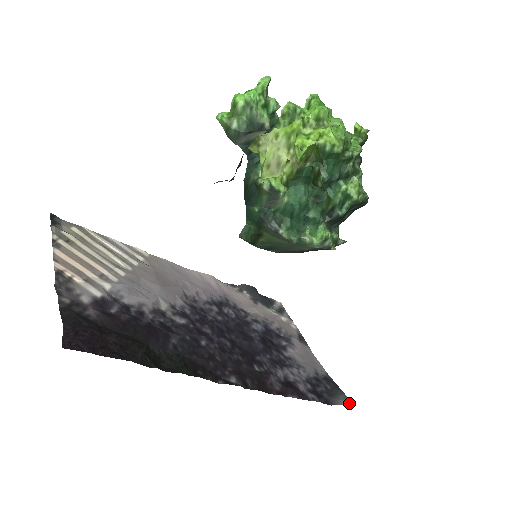
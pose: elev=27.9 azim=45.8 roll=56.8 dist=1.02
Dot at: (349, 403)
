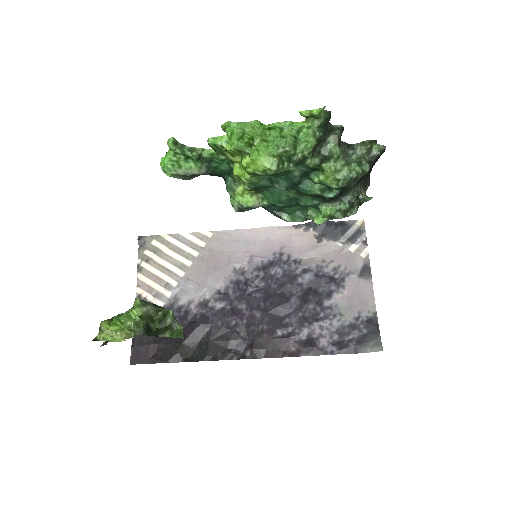
Dot at: (375, 351)
